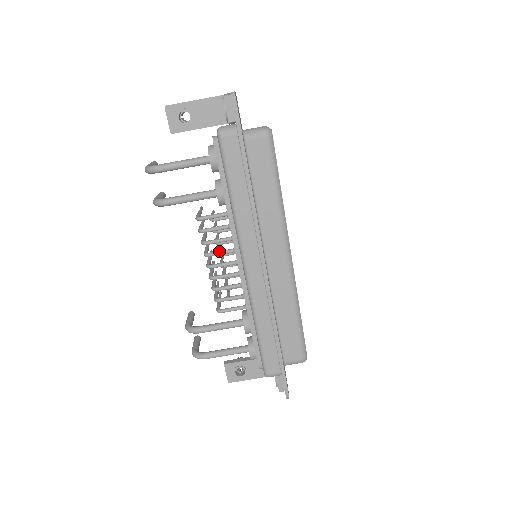
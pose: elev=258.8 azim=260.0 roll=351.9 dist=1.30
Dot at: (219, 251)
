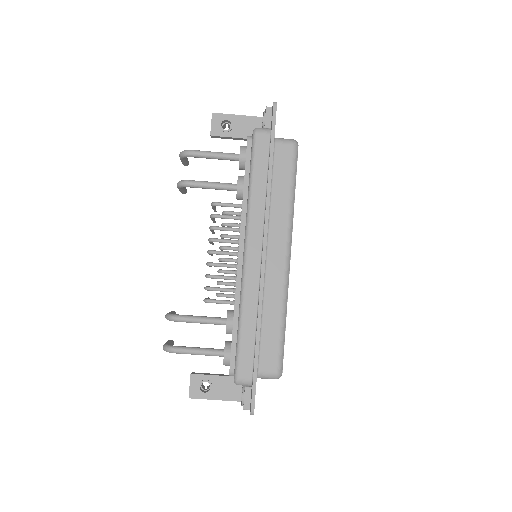
Dot at: (224, 239)
